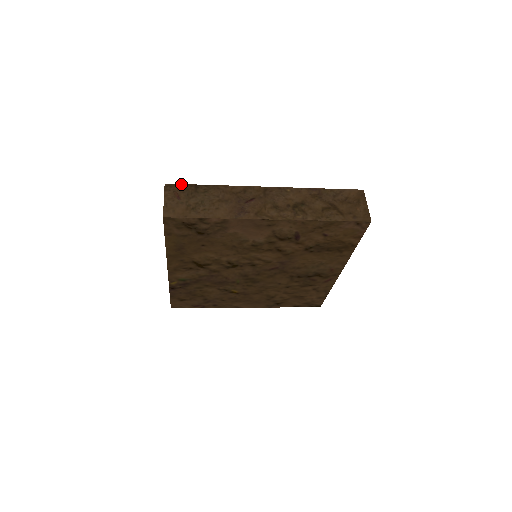
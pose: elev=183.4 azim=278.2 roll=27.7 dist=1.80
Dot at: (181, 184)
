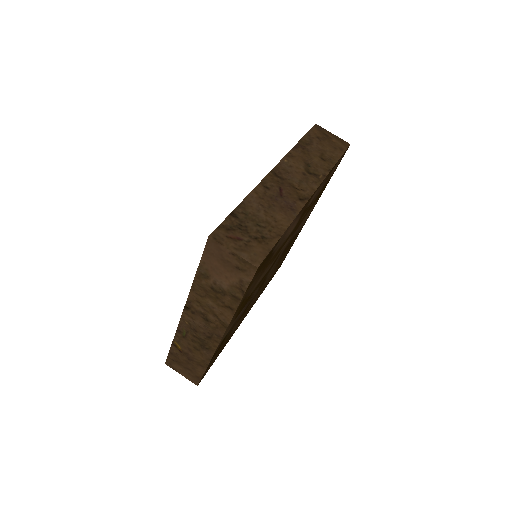
Dot at: (220, 224)
